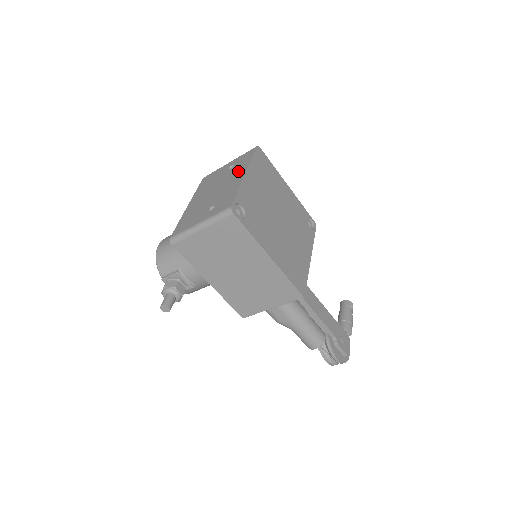
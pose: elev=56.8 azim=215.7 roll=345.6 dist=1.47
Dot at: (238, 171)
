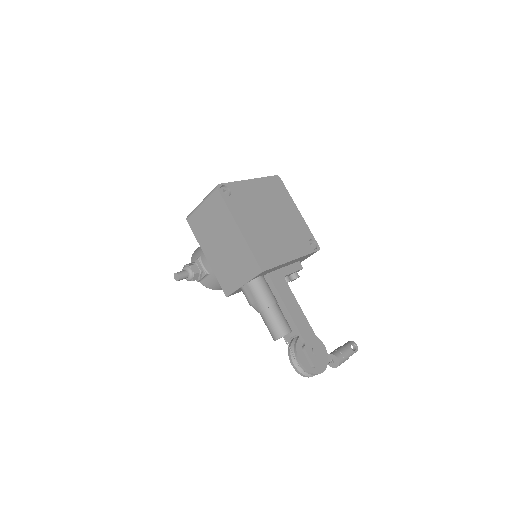
Dot at: occluded
